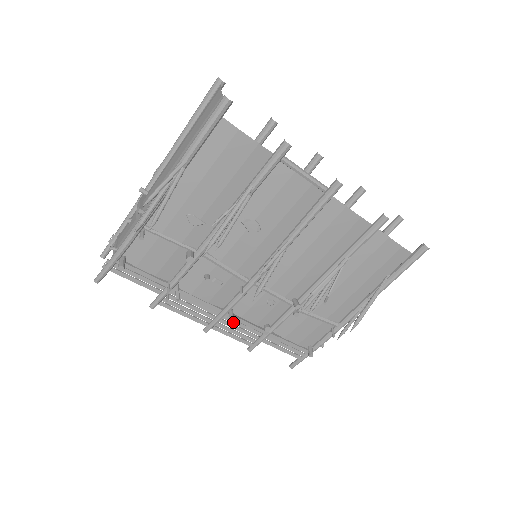
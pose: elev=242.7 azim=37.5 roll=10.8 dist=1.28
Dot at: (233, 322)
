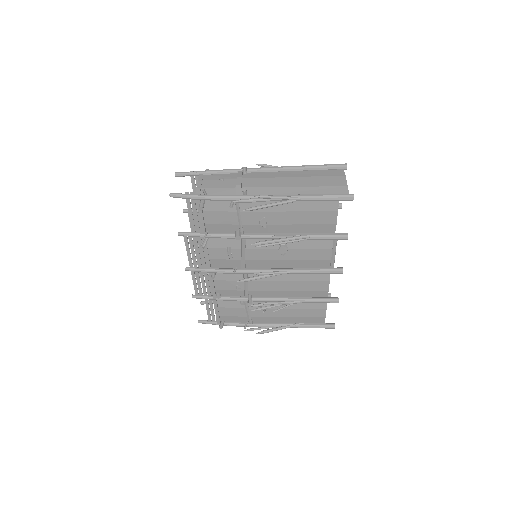
Dot at: (206, 278)
